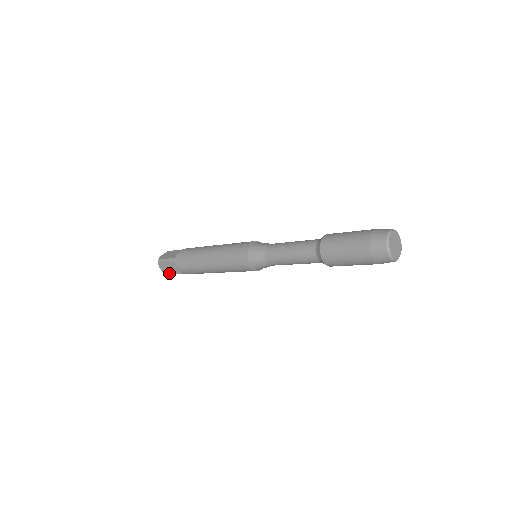
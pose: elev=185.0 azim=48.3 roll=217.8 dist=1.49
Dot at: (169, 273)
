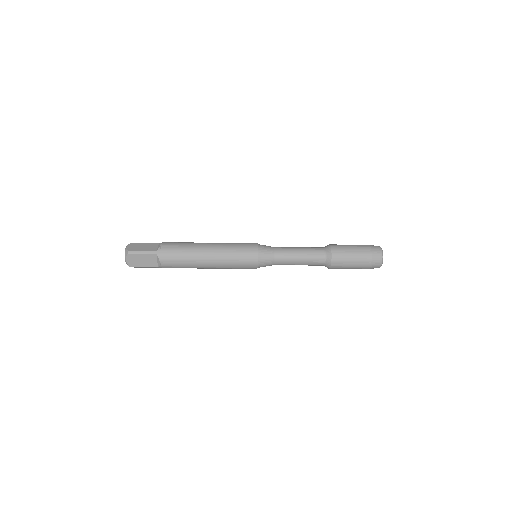
Dot at: (137, 266)
